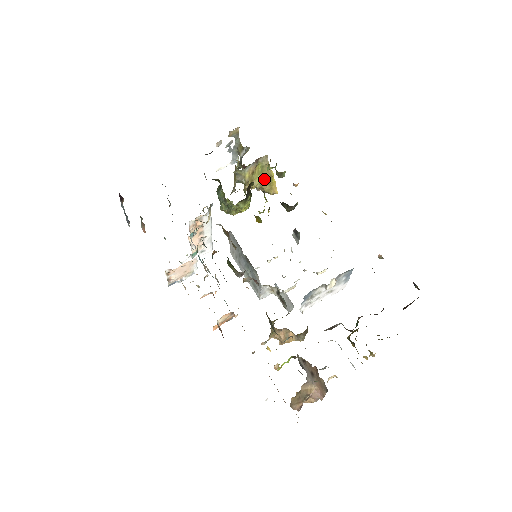
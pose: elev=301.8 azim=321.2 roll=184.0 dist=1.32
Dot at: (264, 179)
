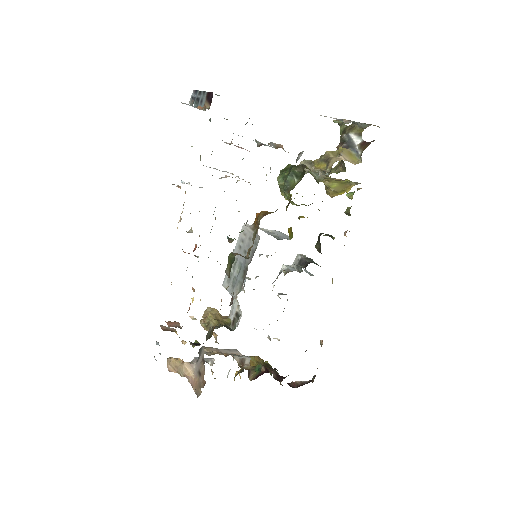
Dot at: (337, 187)
